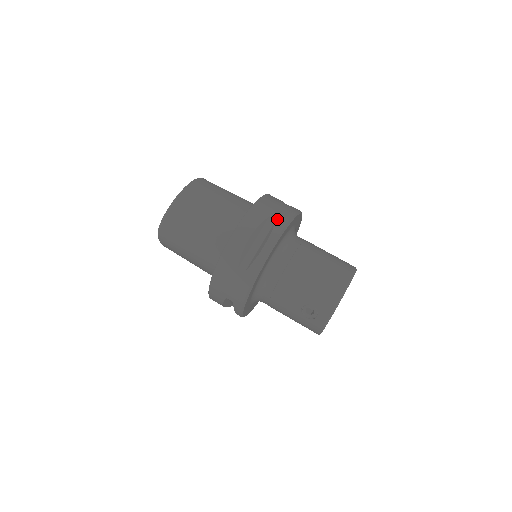
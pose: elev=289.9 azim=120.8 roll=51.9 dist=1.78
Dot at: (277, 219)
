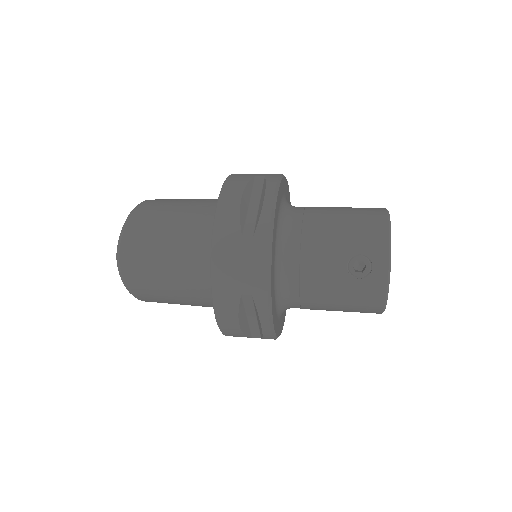
Dot at: (265, 176)
